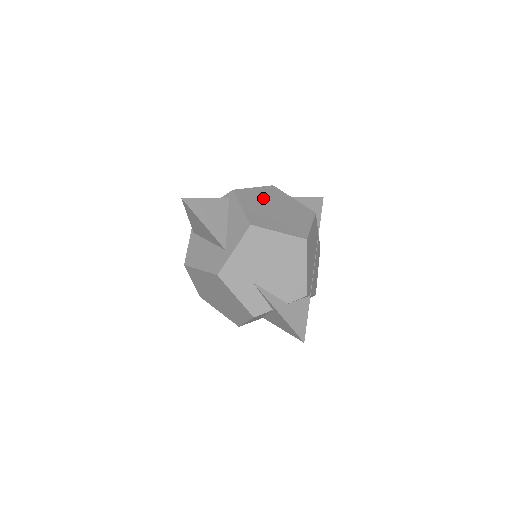
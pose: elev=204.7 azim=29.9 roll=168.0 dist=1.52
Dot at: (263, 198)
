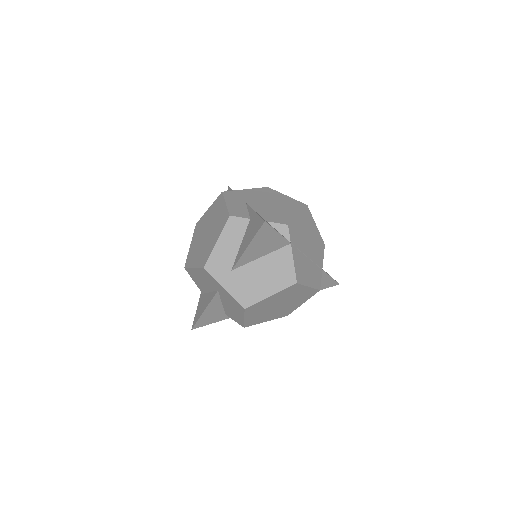
Dot at: occluded
